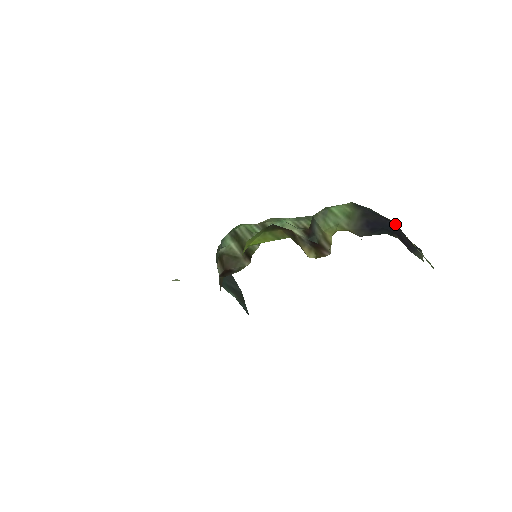
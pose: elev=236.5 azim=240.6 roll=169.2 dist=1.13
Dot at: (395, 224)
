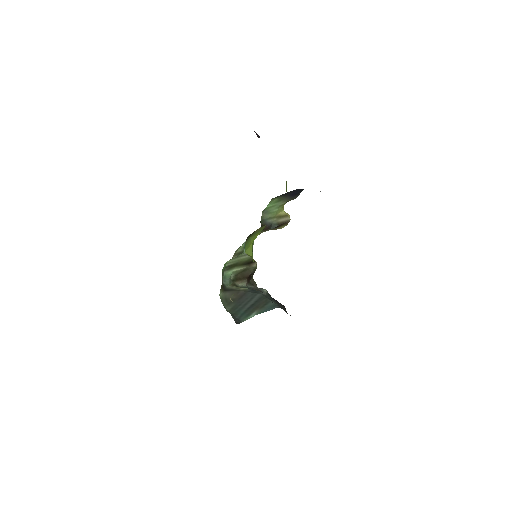
Dot at: occluded
